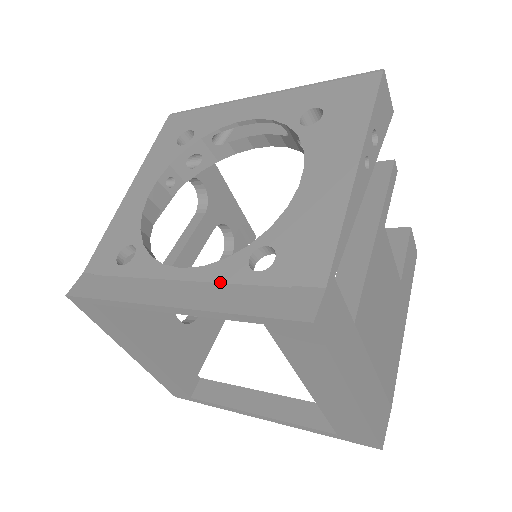
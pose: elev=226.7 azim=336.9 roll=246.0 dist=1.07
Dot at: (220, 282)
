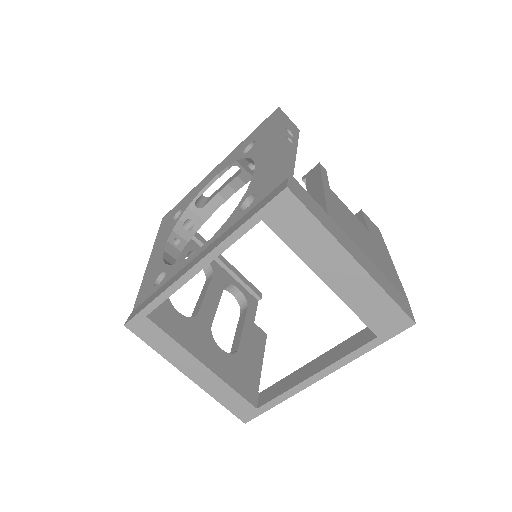
Dot at: (227, 230)
